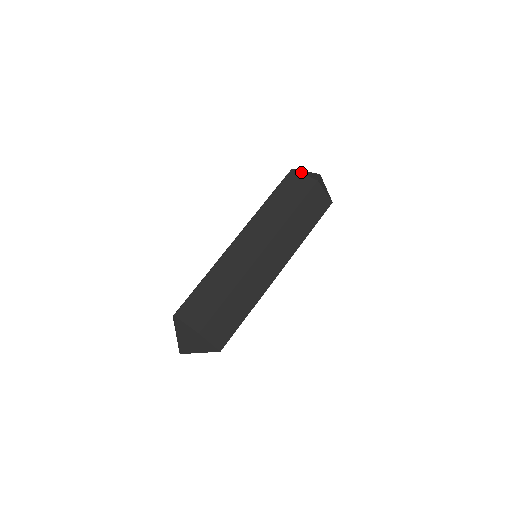
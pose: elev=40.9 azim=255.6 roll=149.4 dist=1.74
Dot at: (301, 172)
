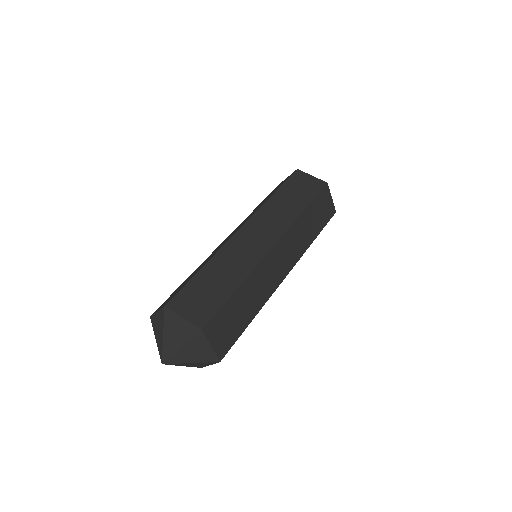
Dot at: occluded
